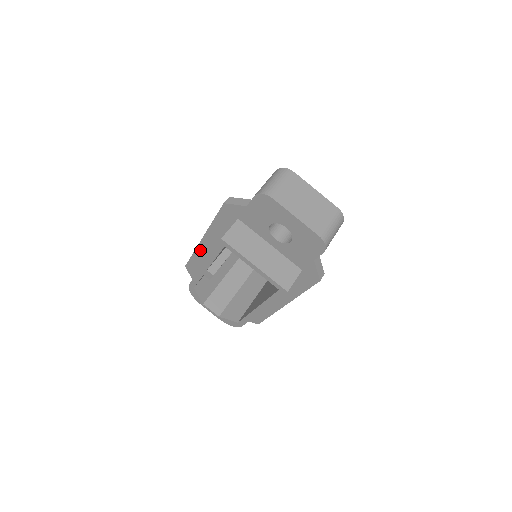
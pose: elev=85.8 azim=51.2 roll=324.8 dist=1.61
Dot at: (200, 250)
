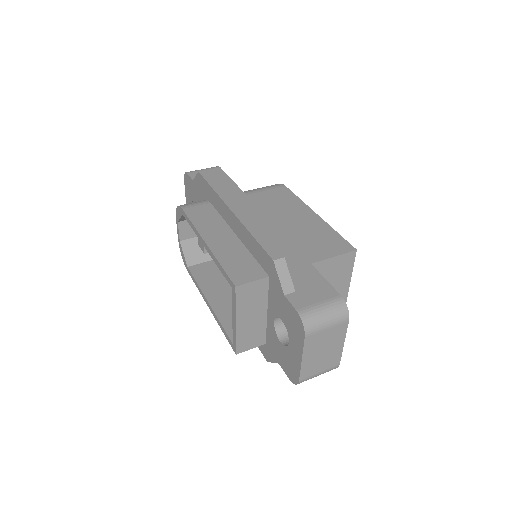
Dot at: (221, 203)
